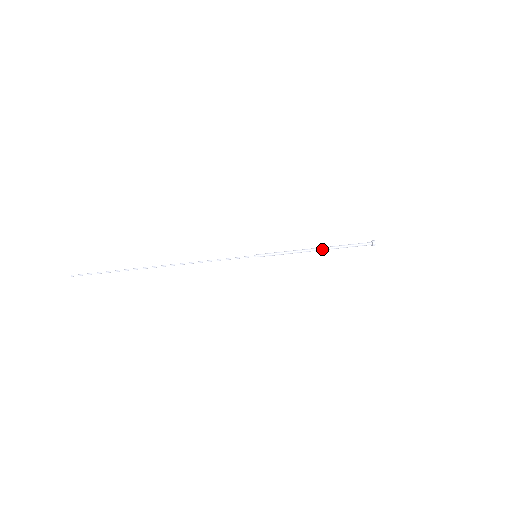
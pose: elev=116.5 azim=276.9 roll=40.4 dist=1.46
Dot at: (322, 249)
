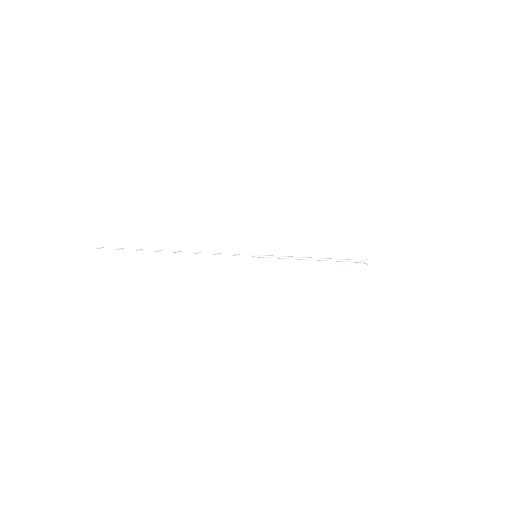
Dot at: (317, 259)
